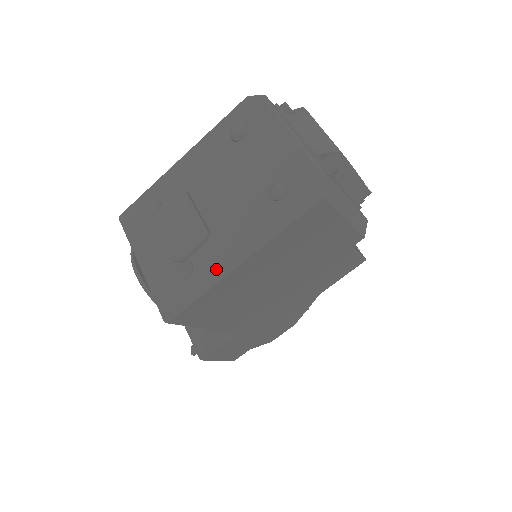
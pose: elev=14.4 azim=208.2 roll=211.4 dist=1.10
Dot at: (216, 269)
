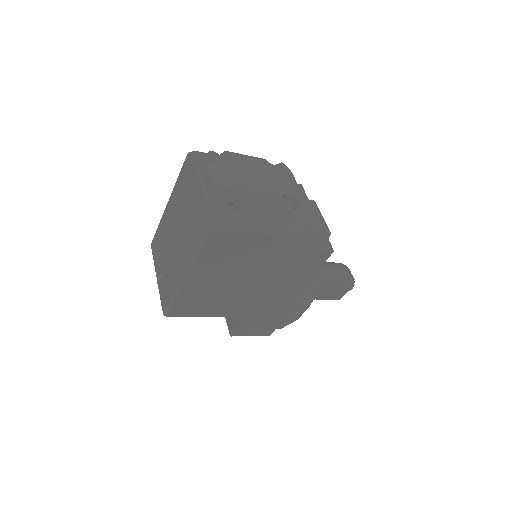
Dot at: (177, 281)
